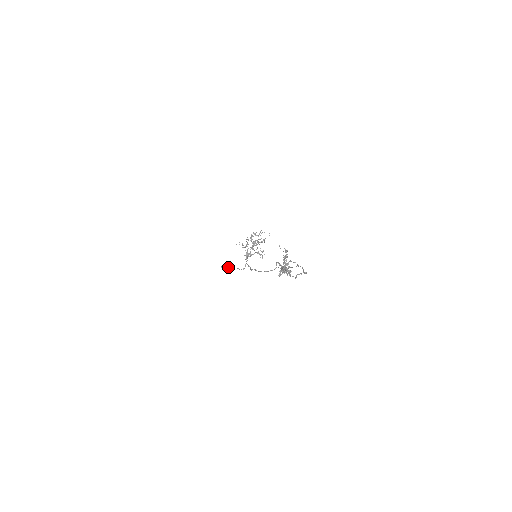
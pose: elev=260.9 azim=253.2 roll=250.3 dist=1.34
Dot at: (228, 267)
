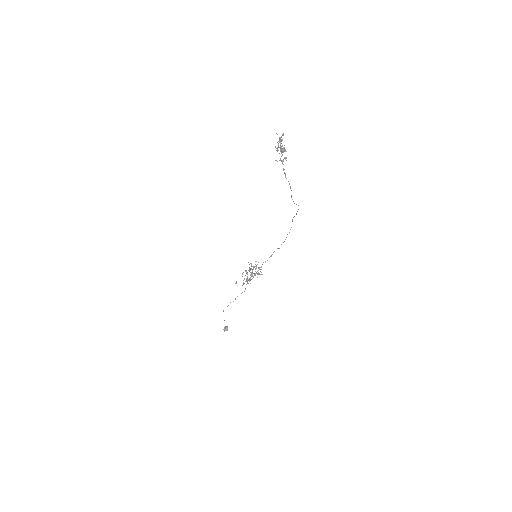
Dot at: occluded
